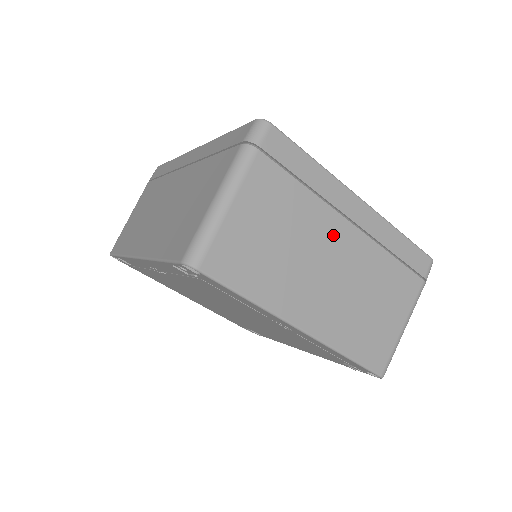
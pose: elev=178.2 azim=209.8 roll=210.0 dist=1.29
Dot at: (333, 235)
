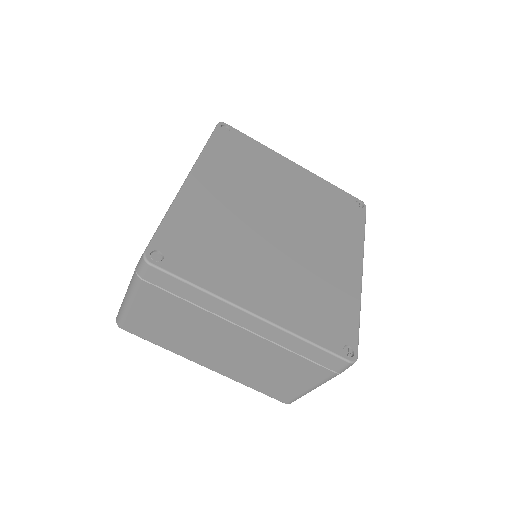
Dot at: (224, 332)
